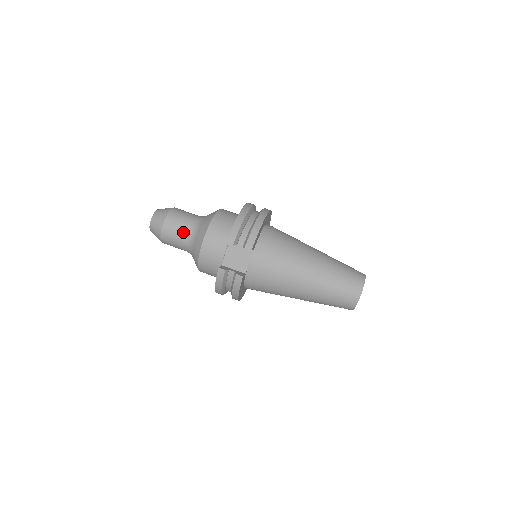
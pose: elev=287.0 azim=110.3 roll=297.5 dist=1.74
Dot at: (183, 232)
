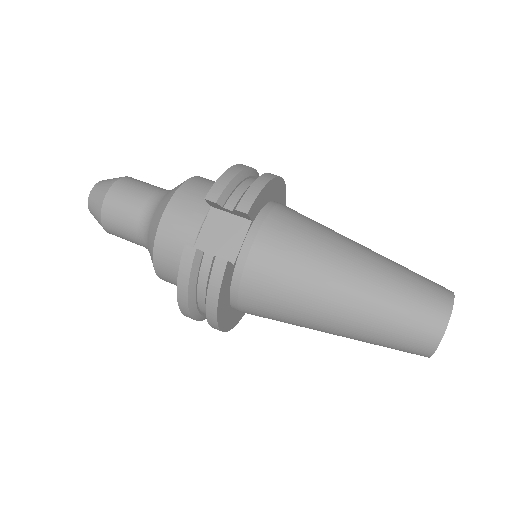
Dot at: (137, 204)
